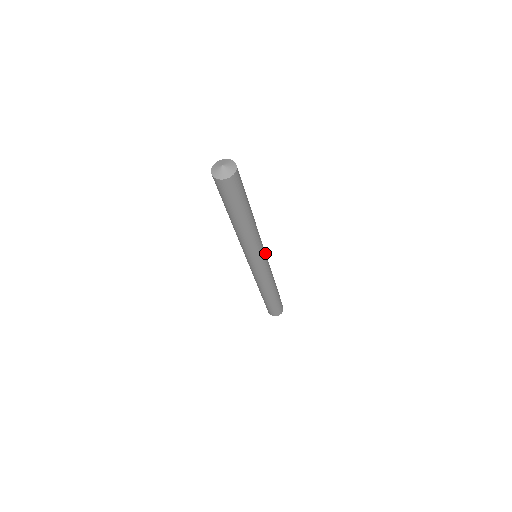
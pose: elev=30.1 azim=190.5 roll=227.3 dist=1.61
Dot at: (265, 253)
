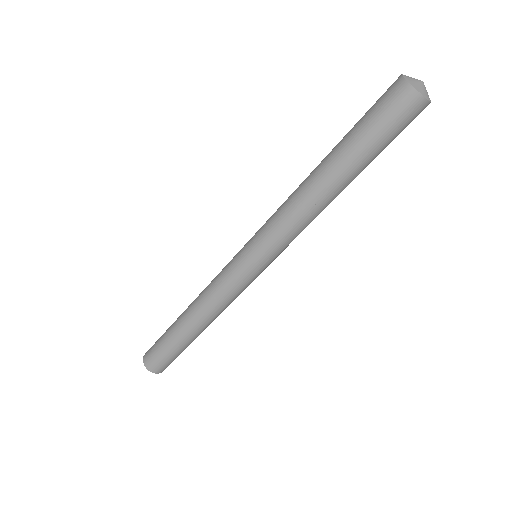
Dot at: occluded
